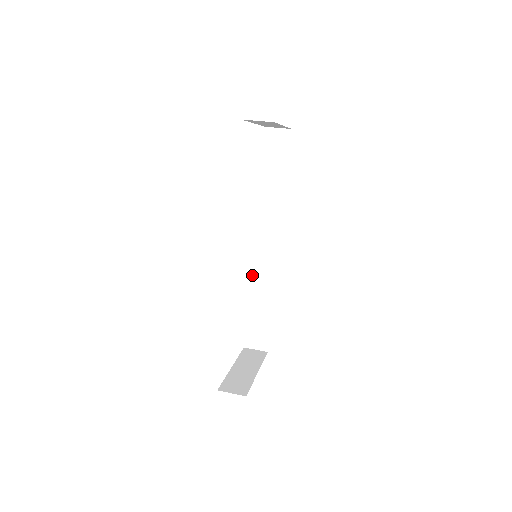
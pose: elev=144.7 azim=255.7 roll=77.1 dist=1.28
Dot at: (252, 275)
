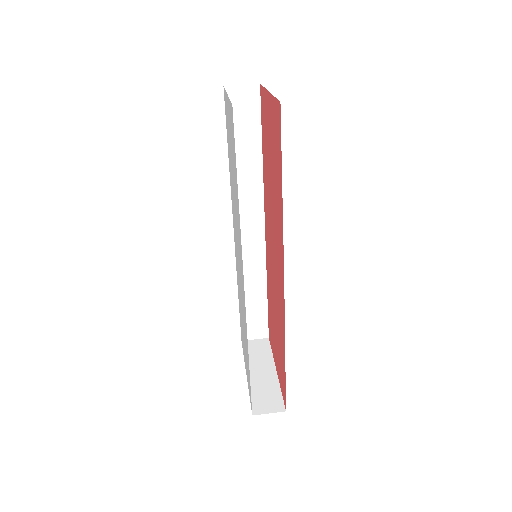
Dot at: occluded
